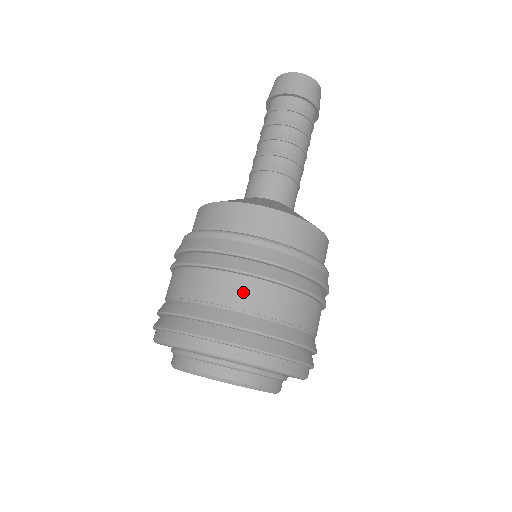
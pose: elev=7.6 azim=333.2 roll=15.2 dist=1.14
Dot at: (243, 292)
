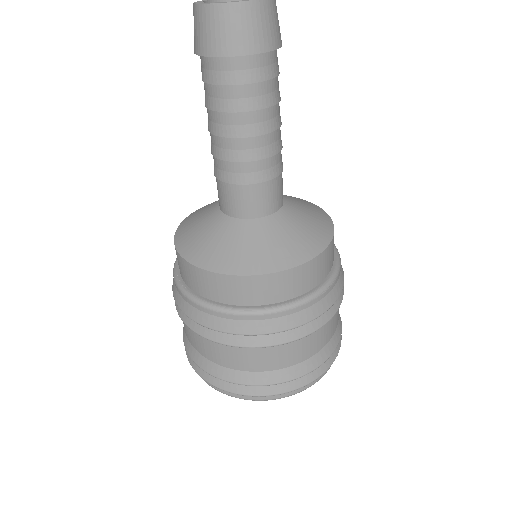
Dot at: (333, 324)
